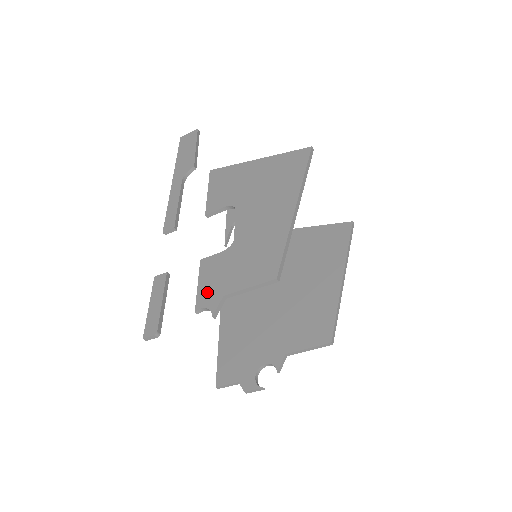
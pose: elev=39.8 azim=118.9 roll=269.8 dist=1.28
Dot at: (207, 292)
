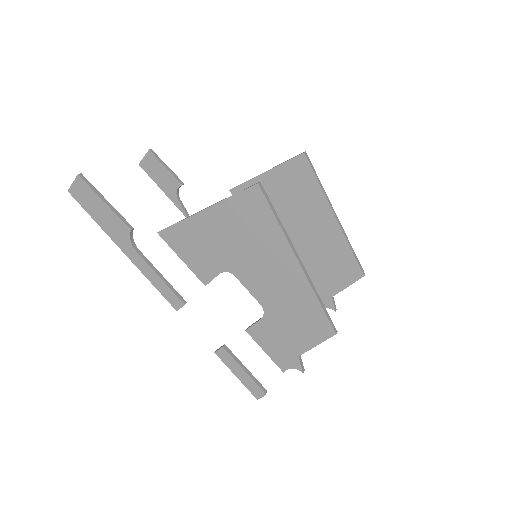
Dot at: (280, 357)
